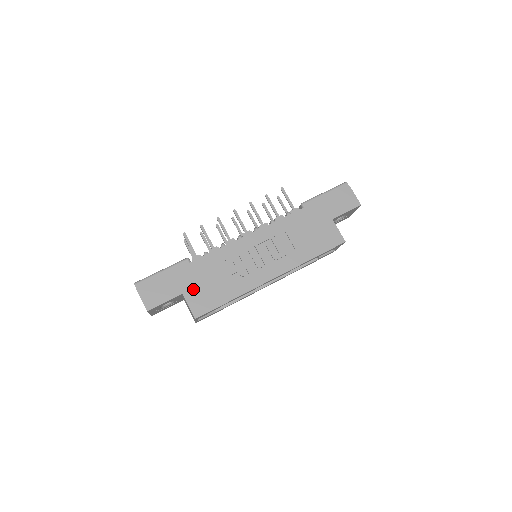
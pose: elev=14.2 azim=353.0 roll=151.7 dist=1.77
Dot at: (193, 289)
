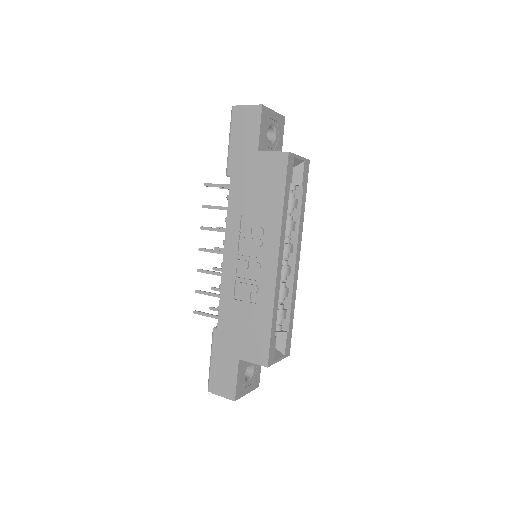
Dot at: (241, 347)
